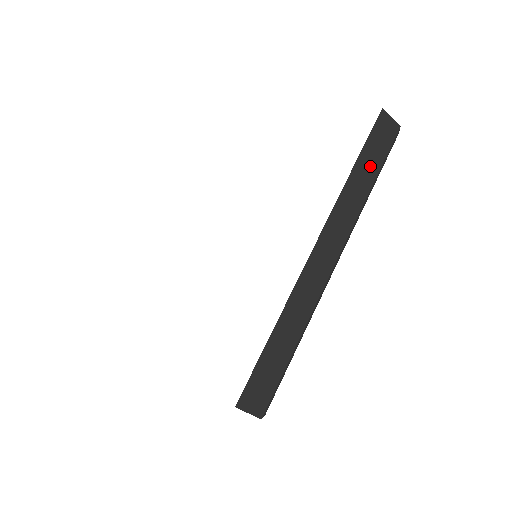
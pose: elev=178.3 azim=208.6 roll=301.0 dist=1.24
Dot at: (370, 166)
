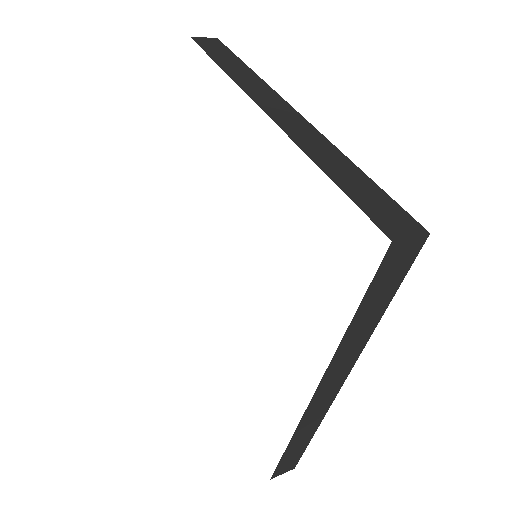
Dot at: (376, 306)
